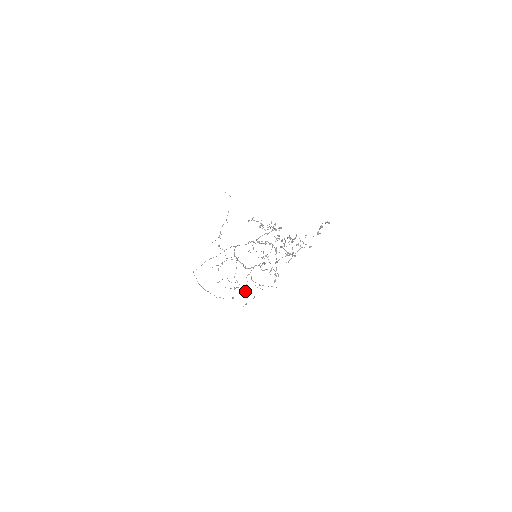
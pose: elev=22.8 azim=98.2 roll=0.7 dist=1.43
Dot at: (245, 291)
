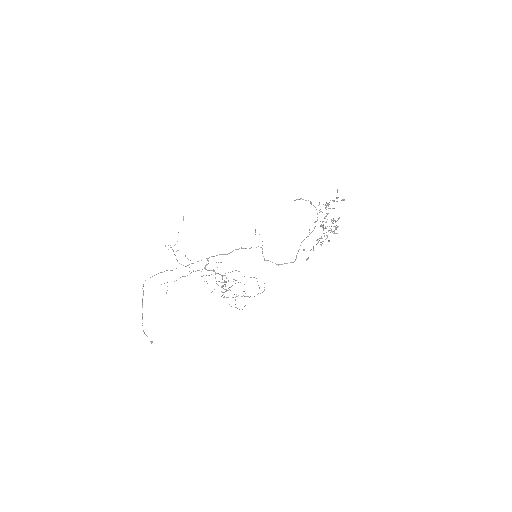
Dot at: (236, 294)
